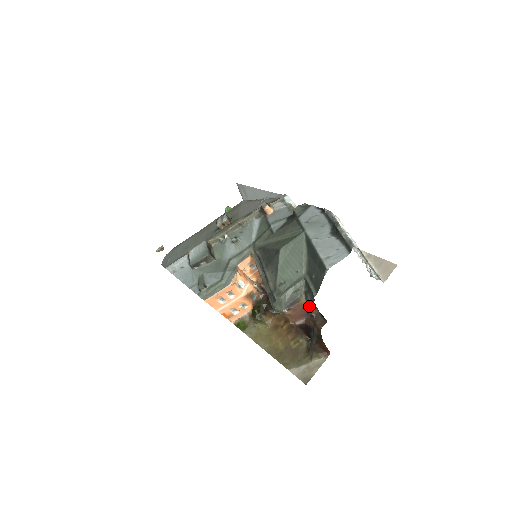
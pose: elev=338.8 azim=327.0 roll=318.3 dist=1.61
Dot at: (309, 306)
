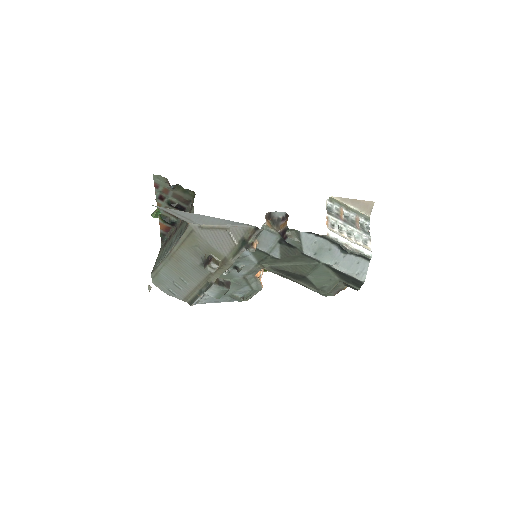
Dot at: occluded
